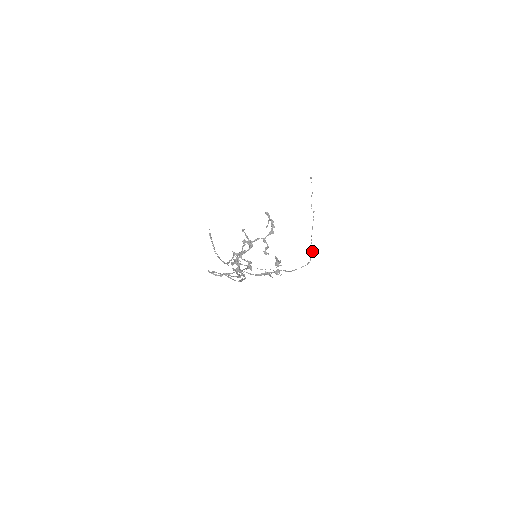
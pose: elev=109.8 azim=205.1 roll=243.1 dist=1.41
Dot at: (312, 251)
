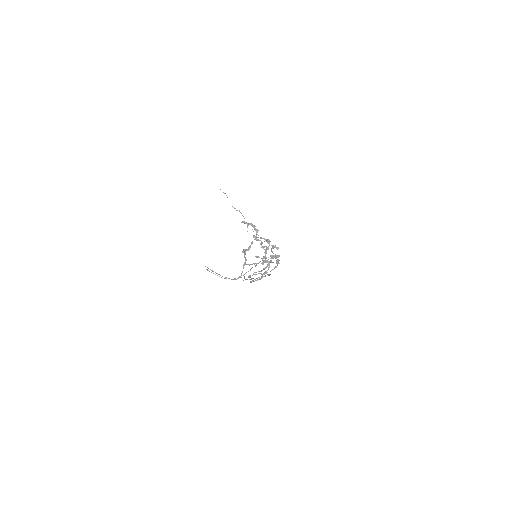
Dot at: occluded
